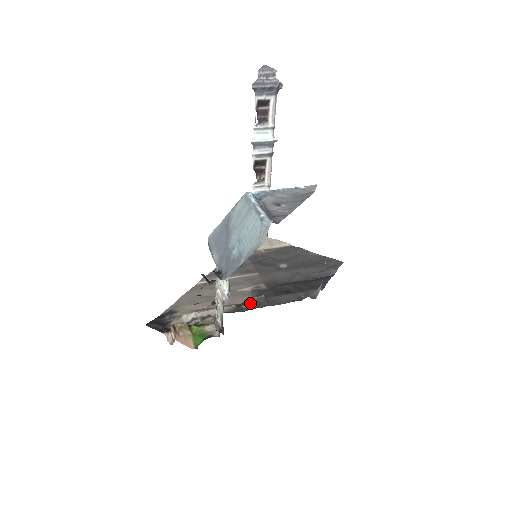
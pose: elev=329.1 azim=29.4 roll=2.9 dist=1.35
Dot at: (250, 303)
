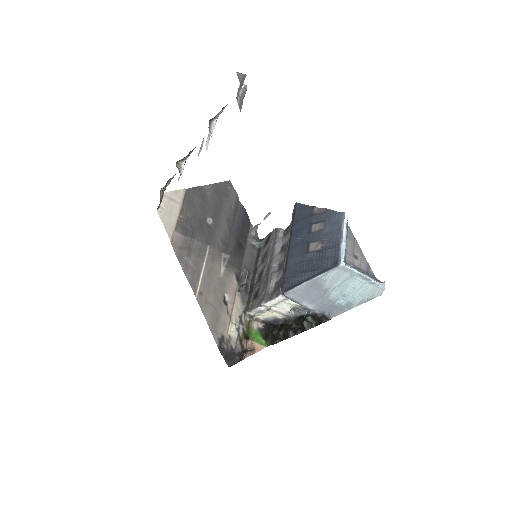
Dot at: (246, 282)
